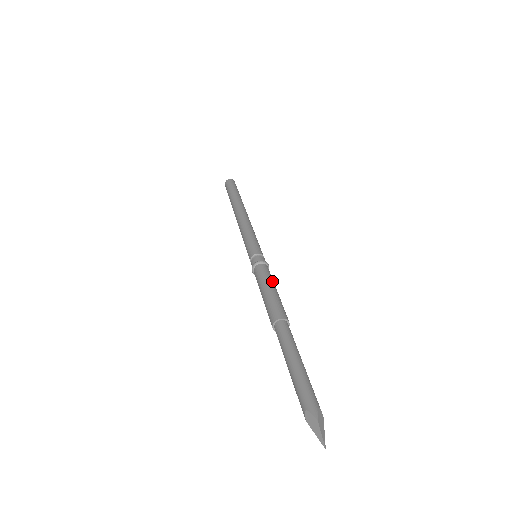
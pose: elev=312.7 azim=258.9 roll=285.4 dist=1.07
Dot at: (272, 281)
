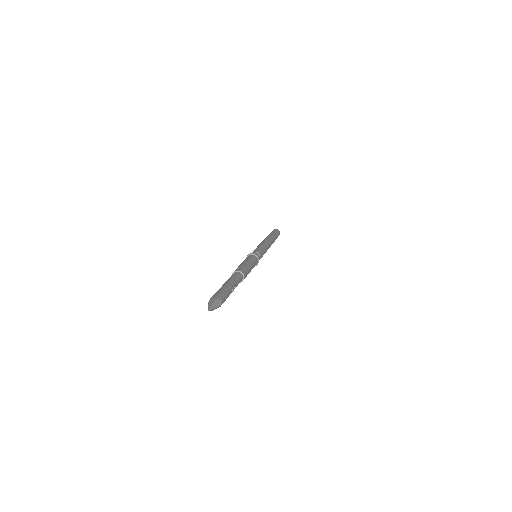
Dot at: (253, 263)
